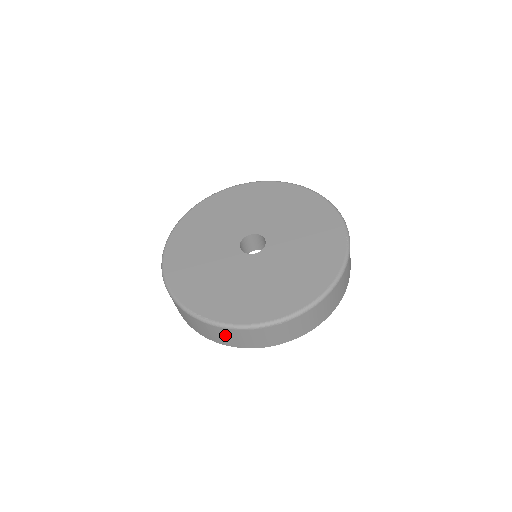
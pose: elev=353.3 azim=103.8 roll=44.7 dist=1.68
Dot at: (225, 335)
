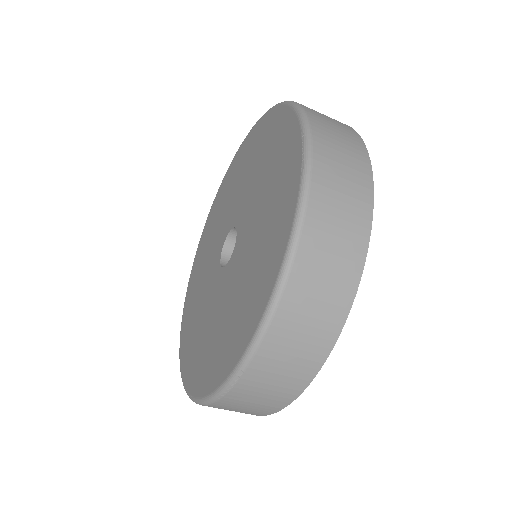
Dot at: occluded
